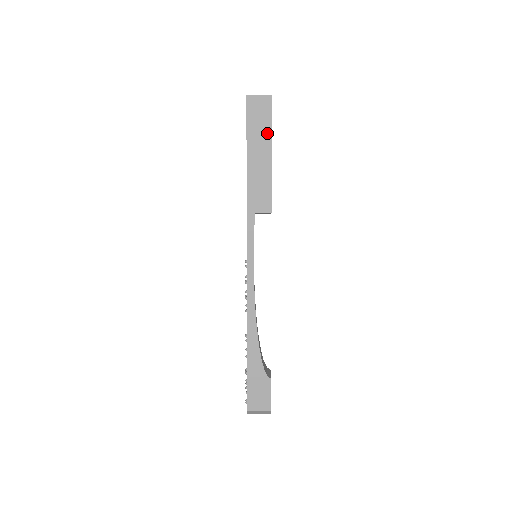
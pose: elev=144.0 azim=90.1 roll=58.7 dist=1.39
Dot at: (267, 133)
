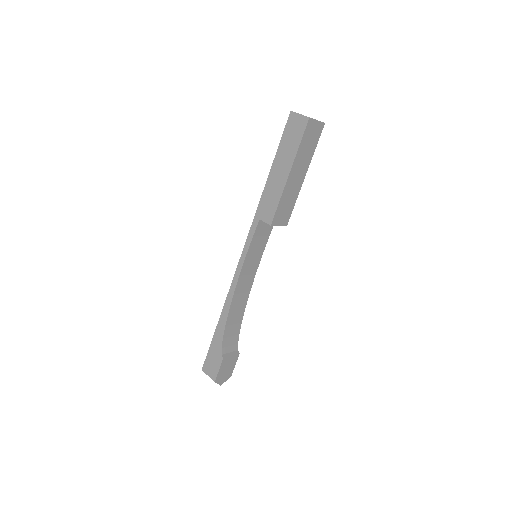
Dot at: (293, 152)
